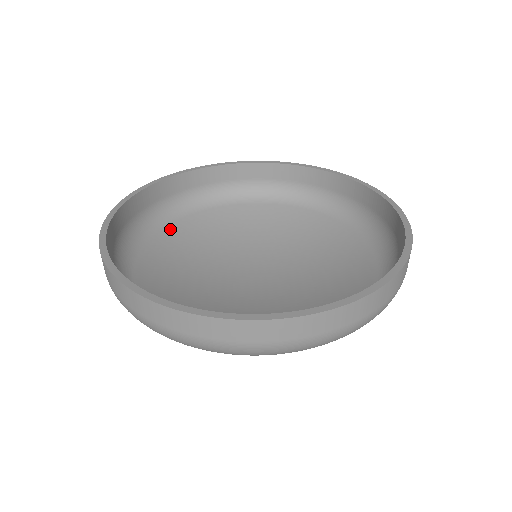
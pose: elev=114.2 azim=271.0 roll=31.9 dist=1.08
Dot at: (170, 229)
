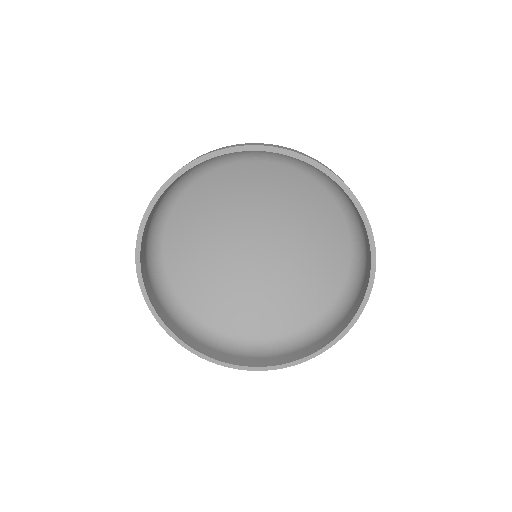
Dot at: (172, 221)
